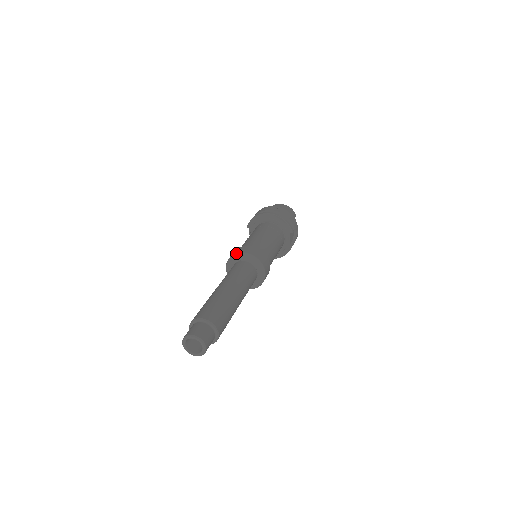
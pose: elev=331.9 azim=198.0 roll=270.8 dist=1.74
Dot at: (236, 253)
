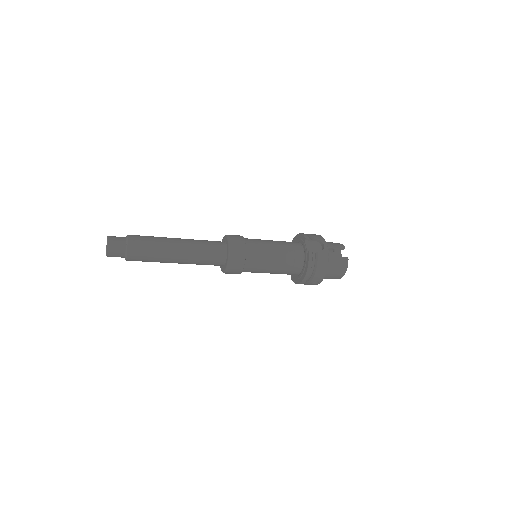
Dot at: occluded
